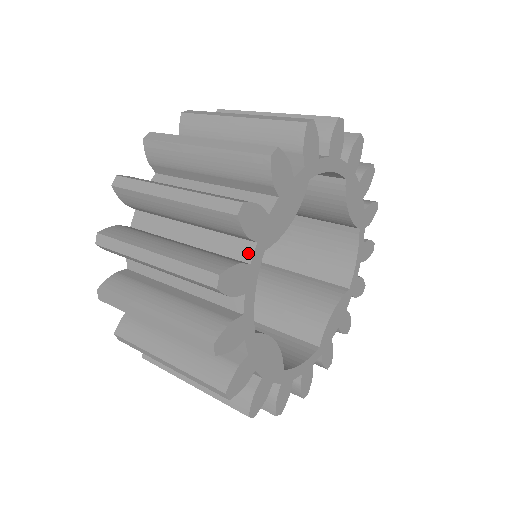
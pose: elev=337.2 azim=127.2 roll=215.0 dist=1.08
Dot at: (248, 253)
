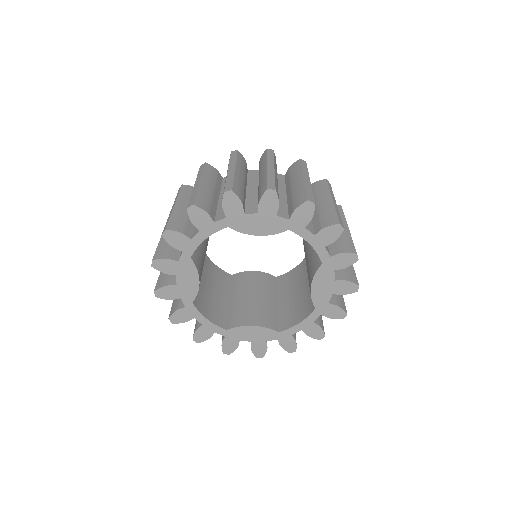
Dot at: (220, 218)
